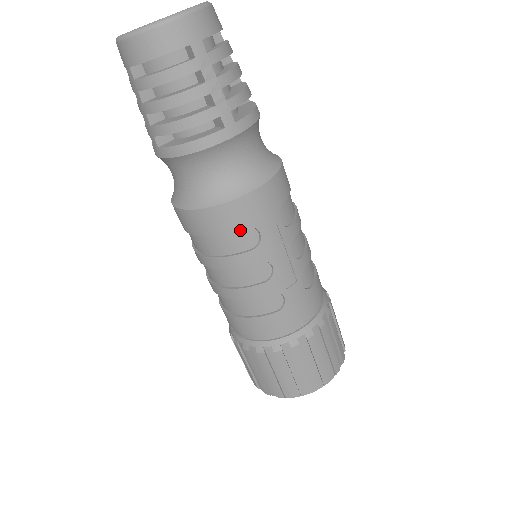
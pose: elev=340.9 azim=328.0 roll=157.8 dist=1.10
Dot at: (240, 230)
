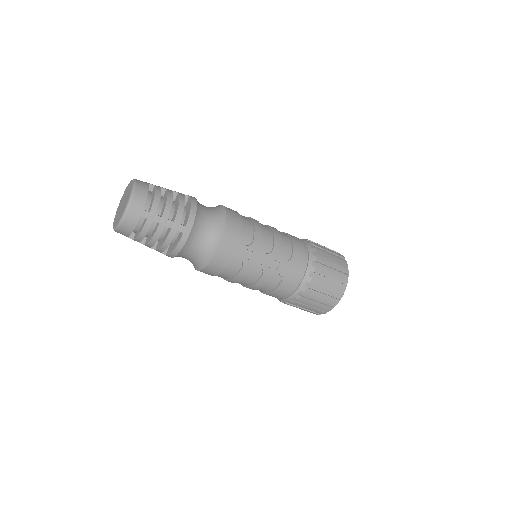
Dot at: (229, 264)
